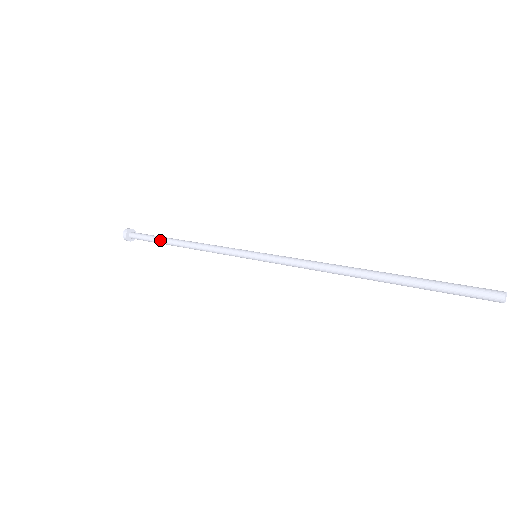
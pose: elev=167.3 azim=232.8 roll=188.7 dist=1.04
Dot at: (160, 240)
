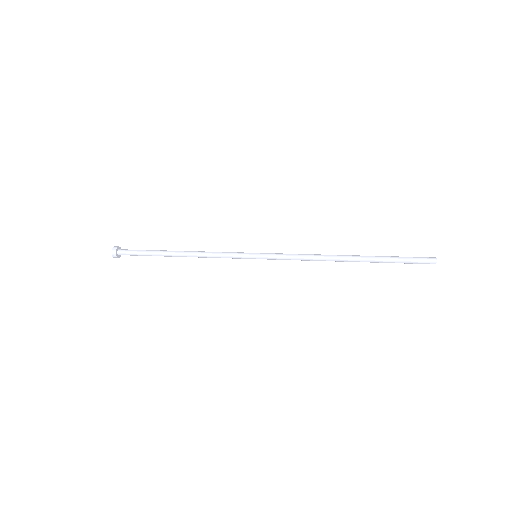
Dot at: occluded
